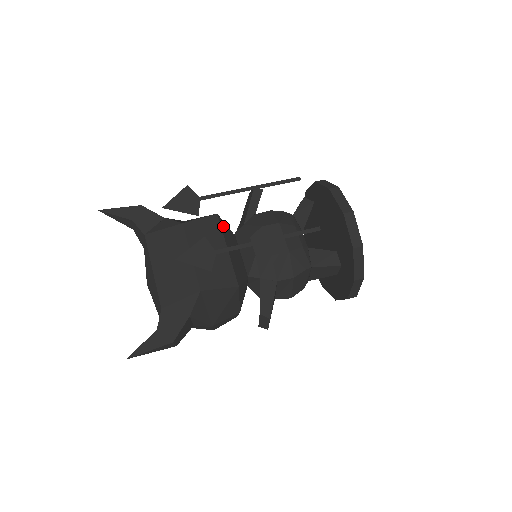
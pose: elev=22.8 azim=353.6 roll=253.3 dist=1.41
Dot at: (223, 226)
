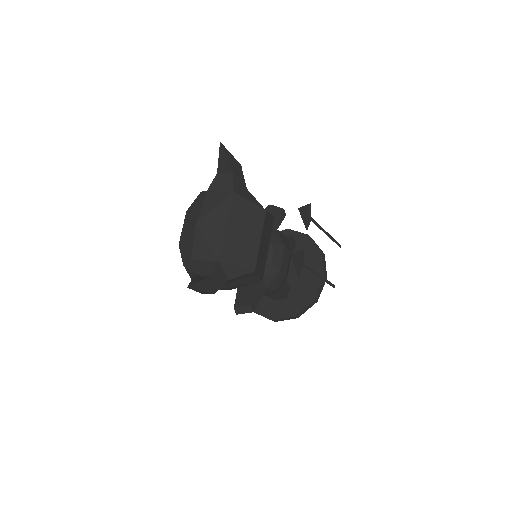
Dot at: occluded
